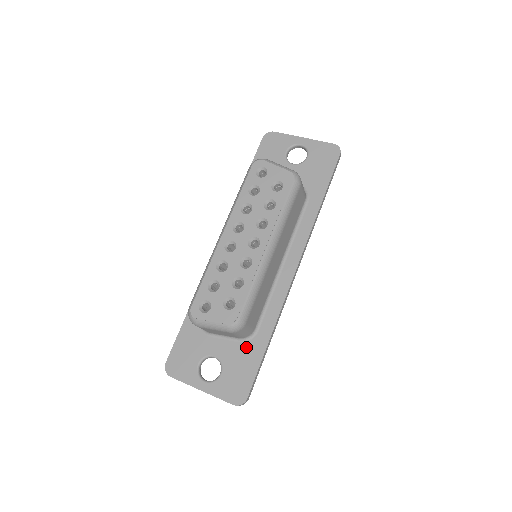
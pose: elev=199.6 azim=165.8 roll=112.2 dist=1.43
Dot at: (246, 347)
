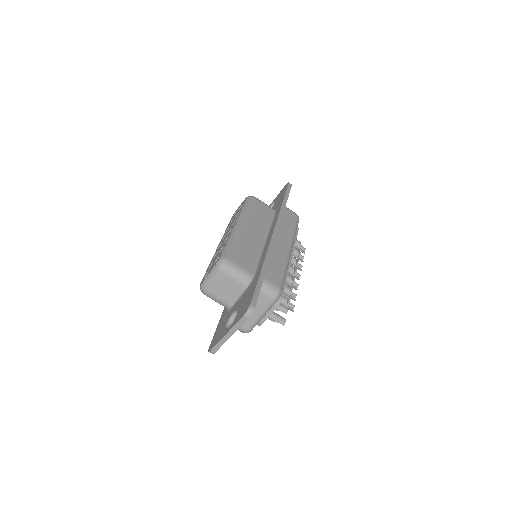
Dot at: (250, 287)
